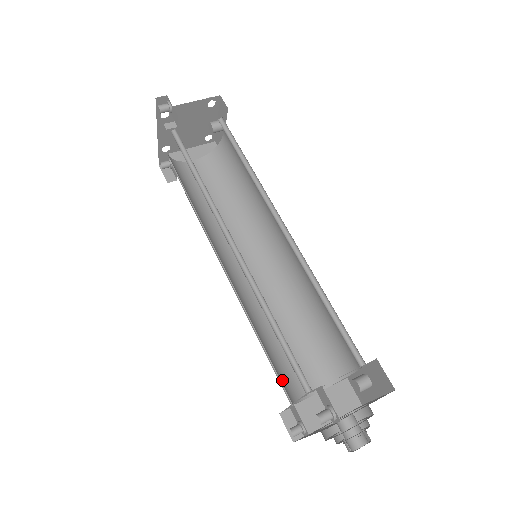
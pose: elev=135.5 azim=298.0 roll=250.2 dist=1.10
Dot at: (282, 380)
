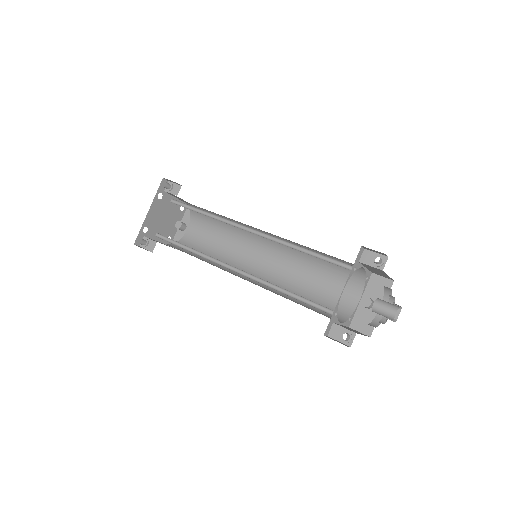
Dot at: occluded
